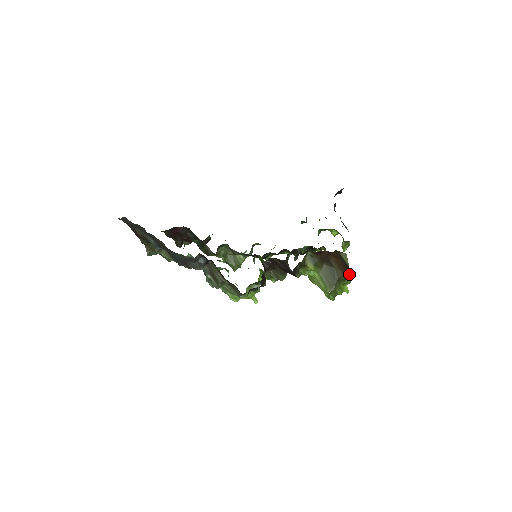
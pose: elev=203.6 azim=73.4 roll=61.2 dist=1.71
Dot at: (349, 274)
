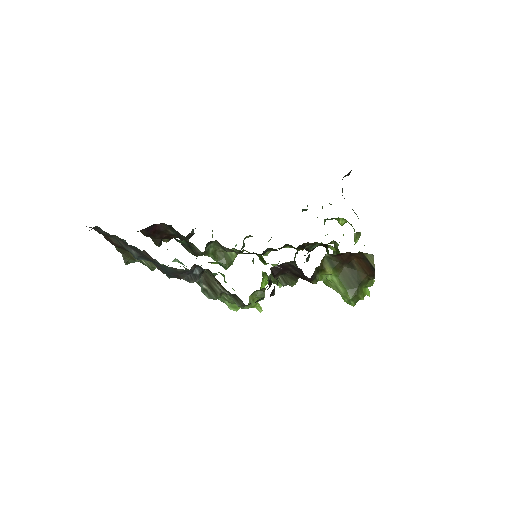
Dot at: (373, 276)
